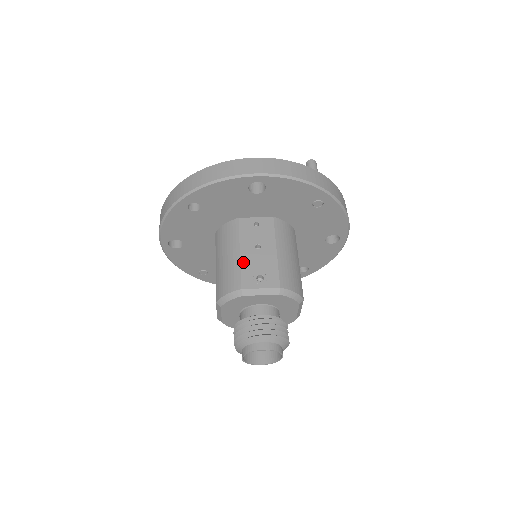
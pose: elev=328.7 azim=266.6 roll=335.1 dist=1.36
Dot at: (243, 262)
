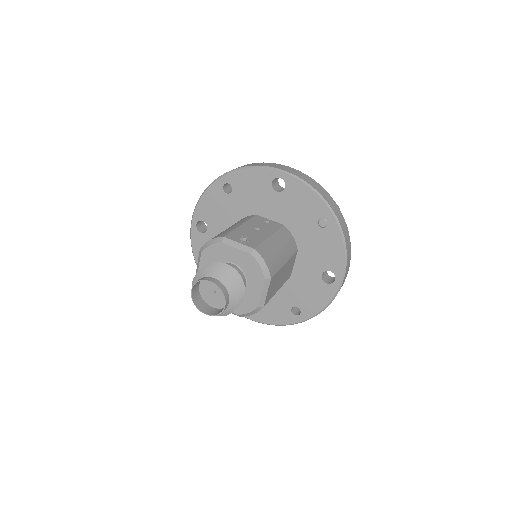
Dot at: (238, 229)
